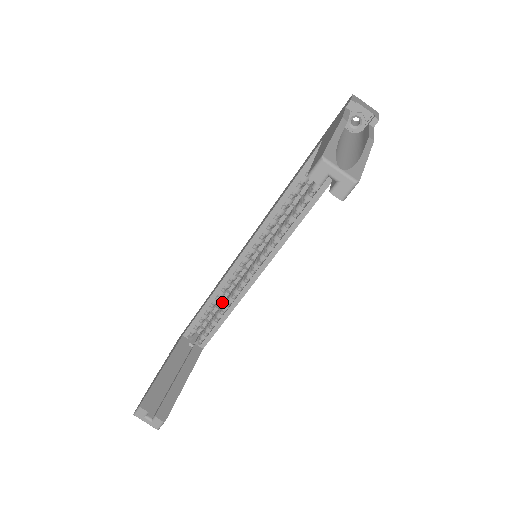
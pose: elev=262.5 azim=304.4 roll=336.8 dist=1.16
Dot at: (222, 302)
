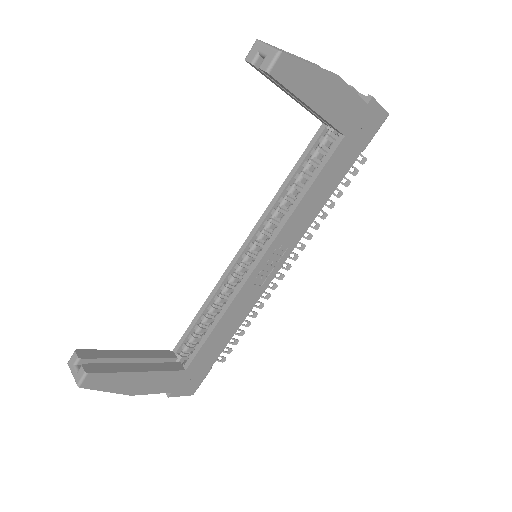
Dot at: occluded
